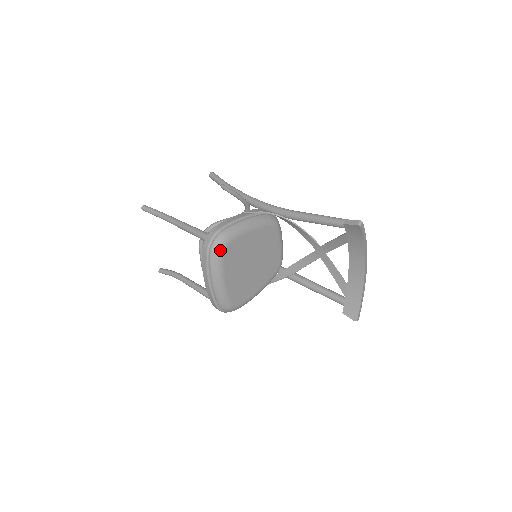
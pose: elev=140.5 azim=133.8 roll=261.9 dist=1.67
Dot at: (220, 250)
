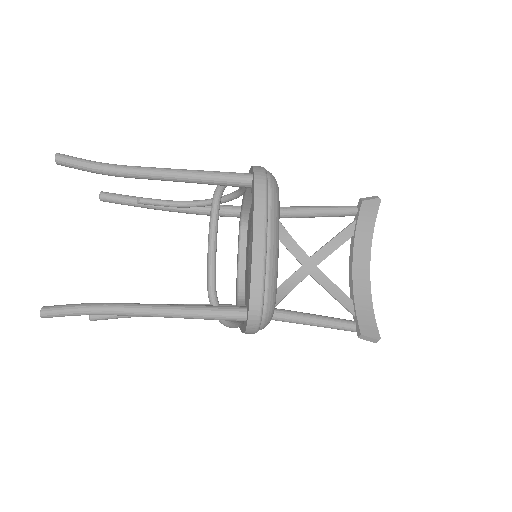
Dot at: (278, 188)
